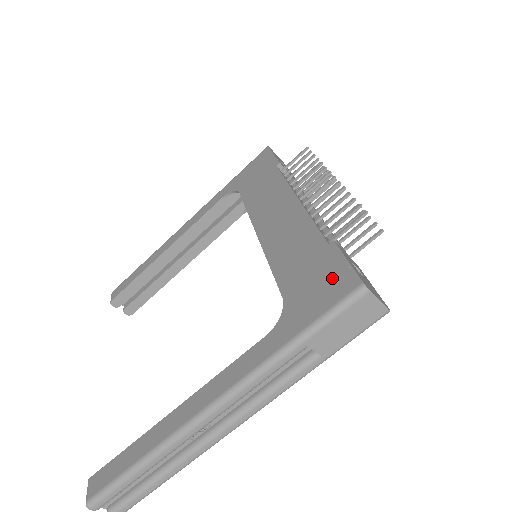
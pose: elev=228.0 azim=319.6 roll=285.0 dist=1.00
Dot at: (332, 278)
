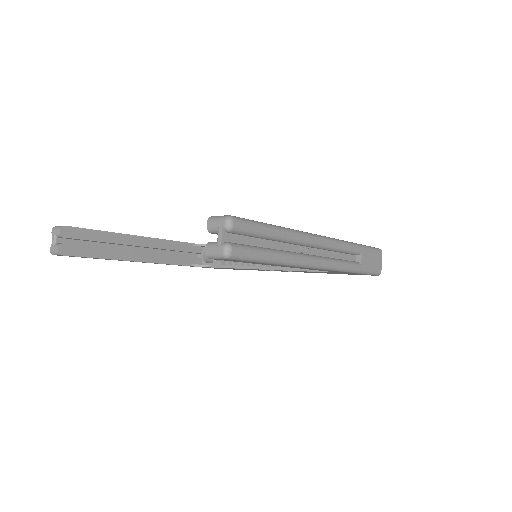
Dot at: occluded
